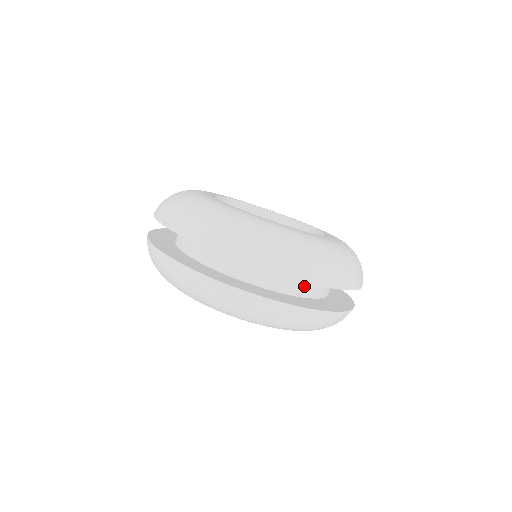
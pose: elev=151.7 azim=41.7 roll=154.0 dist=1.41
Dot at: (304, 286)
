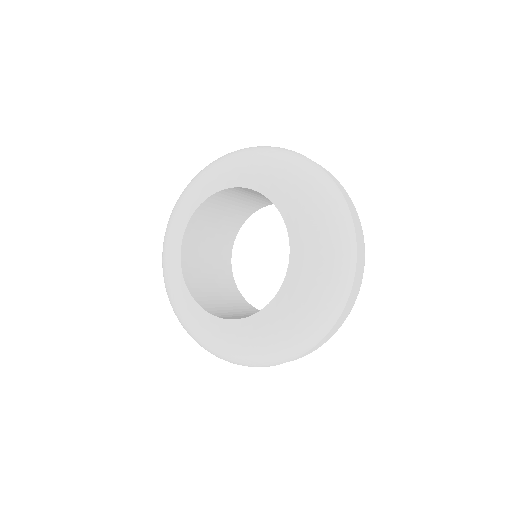
Dot at: occluded
